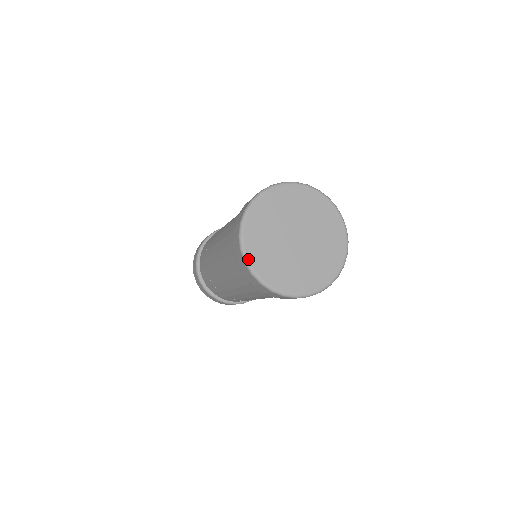
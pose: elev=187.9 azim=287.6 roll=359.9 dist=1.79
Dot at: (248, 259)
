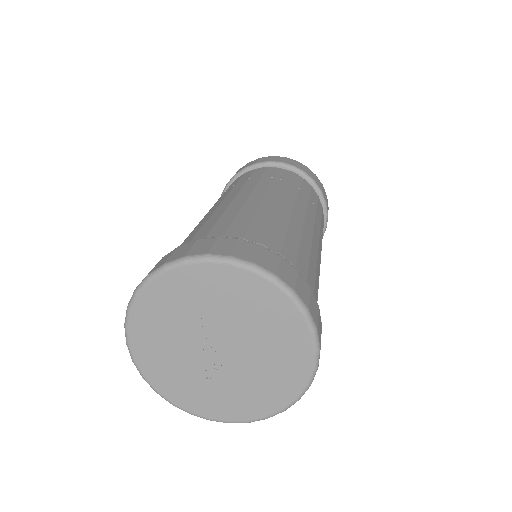
Dot at: (144, 376)
